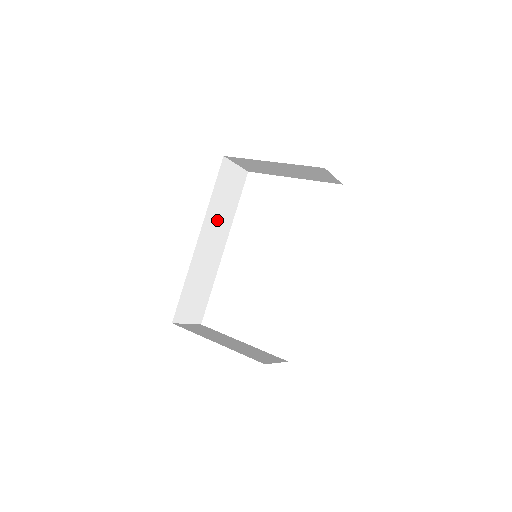
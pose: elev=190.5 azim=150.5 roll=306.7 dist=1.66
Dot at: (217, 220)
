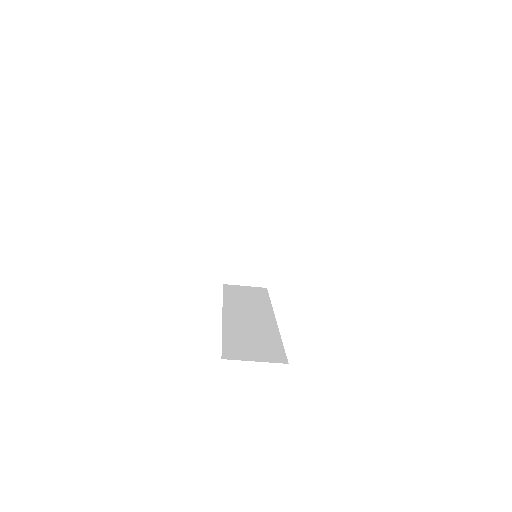
Dot at: (245, 306)
